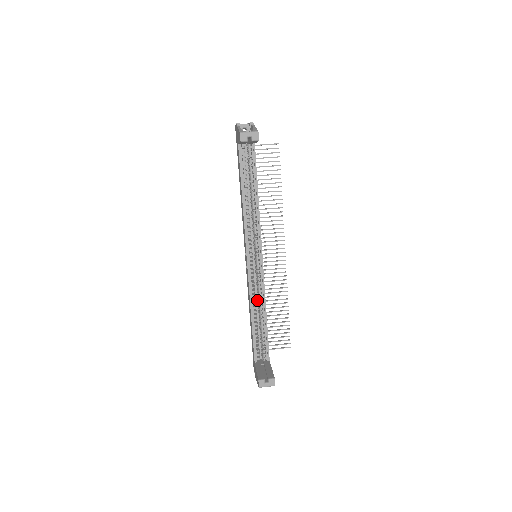
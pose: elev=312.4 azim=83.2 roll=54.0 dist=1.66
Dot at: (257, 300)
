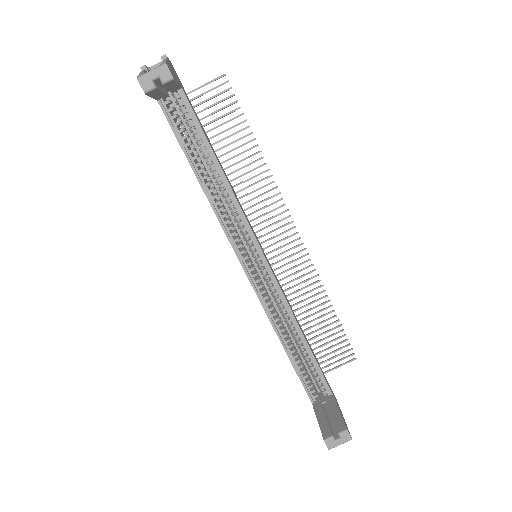
Dot at: occluded
